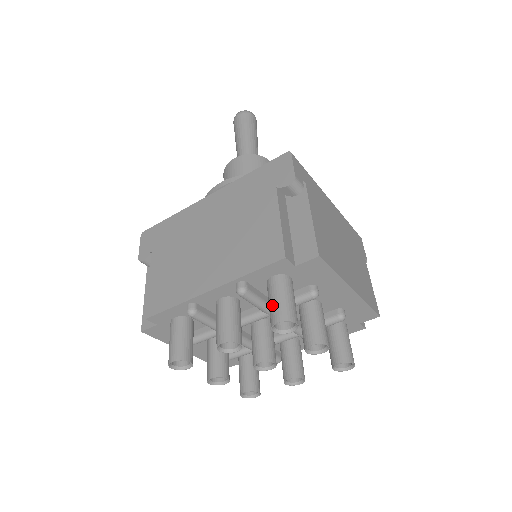
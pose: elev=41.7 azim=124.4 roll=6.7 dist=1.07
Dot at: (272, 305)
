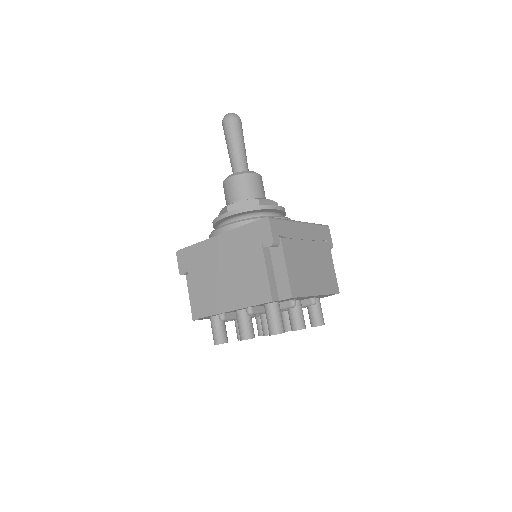
Dot at: (268, 323)
